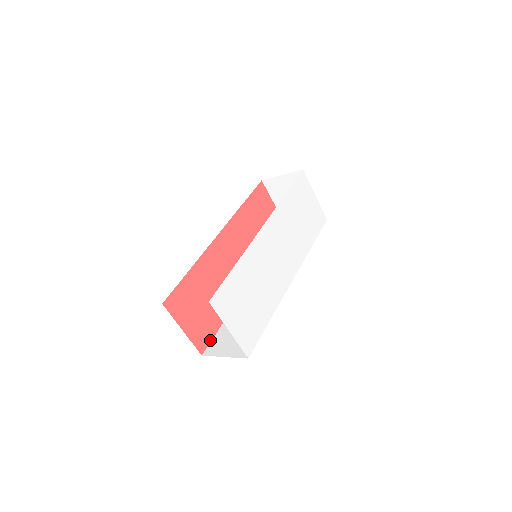
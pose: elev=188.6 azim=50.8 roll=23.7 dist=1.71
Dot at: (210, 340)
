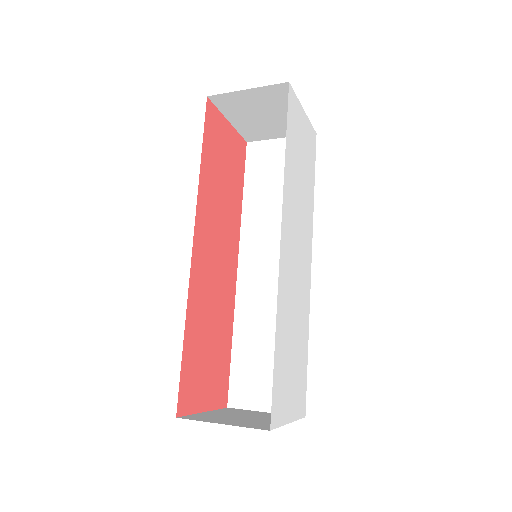
Dot at: (228, 382)
